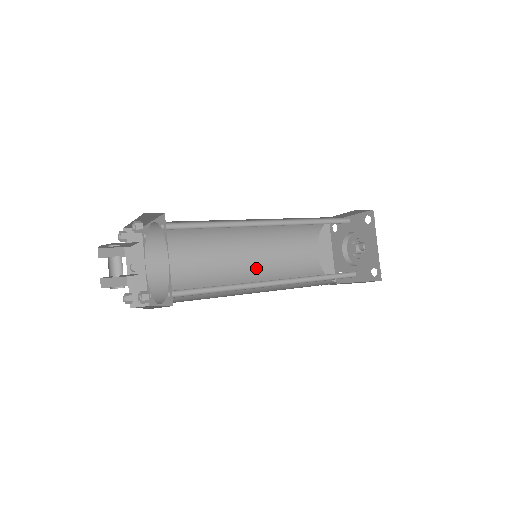
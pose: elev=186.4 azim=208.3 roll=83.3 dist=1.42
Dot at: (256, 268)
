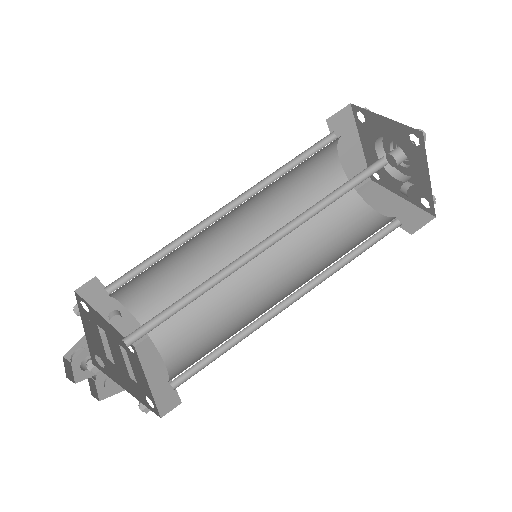
Dot at: (260, 231)
